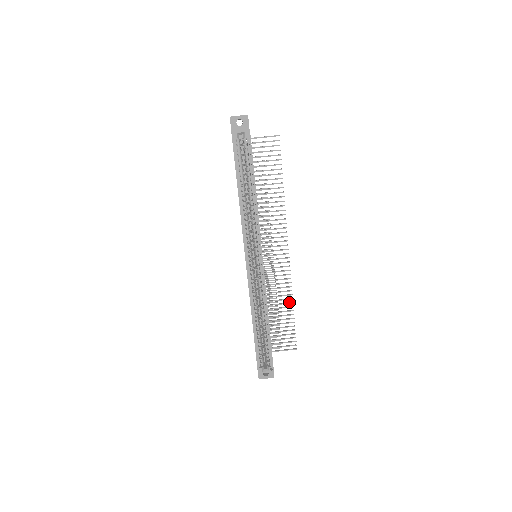
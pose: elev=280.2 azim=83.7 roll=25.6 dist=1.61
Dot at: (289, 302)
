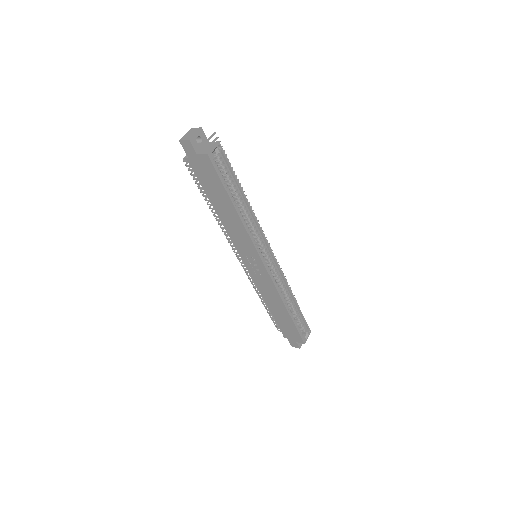
Dot at: occluded
